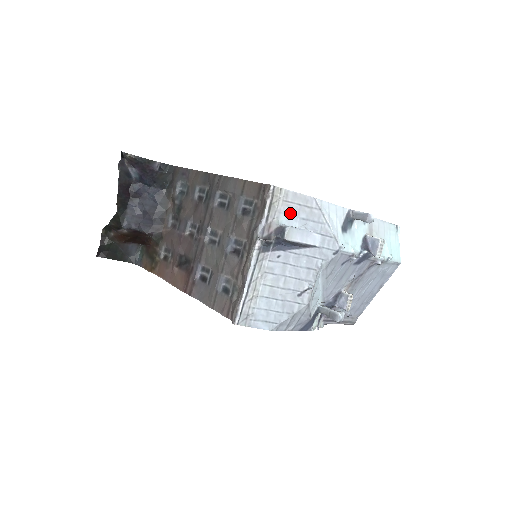
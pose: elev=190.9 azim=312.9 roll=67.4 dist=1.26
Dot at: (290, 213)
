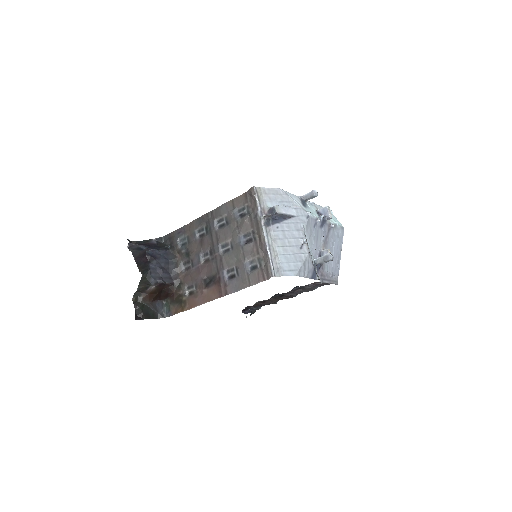
Dot at: (271, 200)
